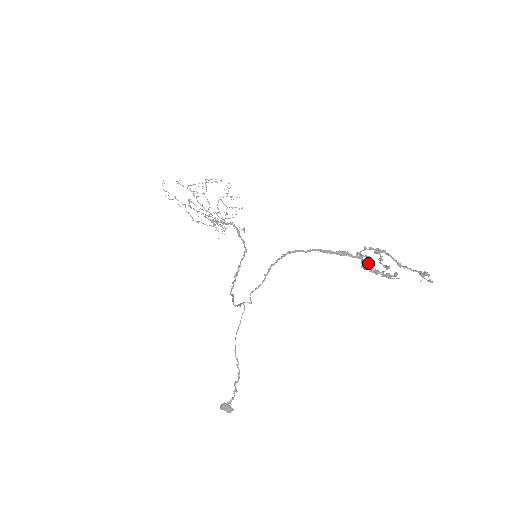
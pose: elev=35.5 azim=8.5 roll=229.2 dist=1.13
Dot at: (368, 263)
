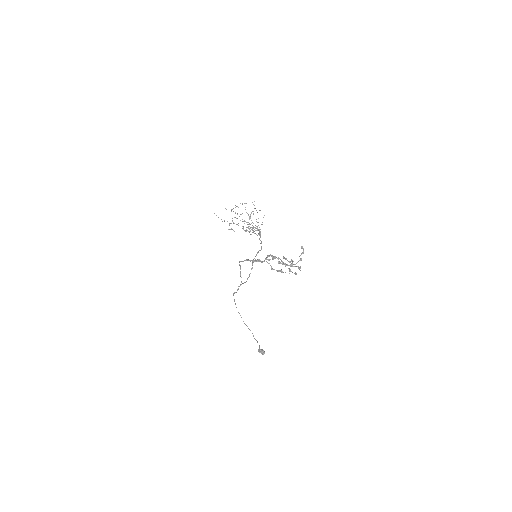
Dot at: (278, 262)
